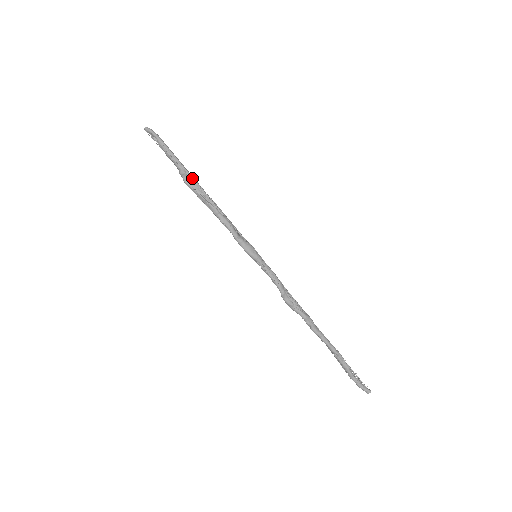
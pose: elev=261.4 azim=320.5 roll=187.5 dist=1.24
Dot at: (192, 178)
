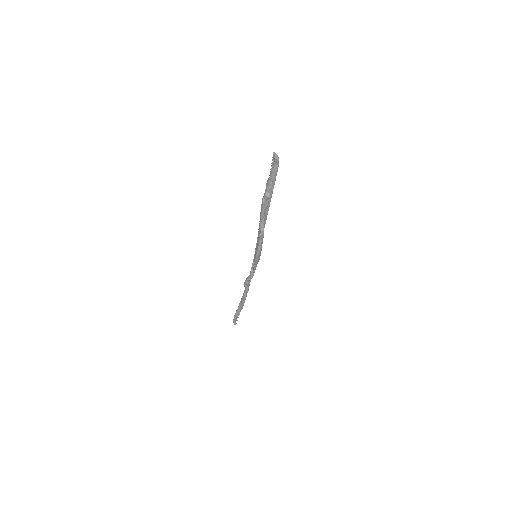
Dot at: occluded
